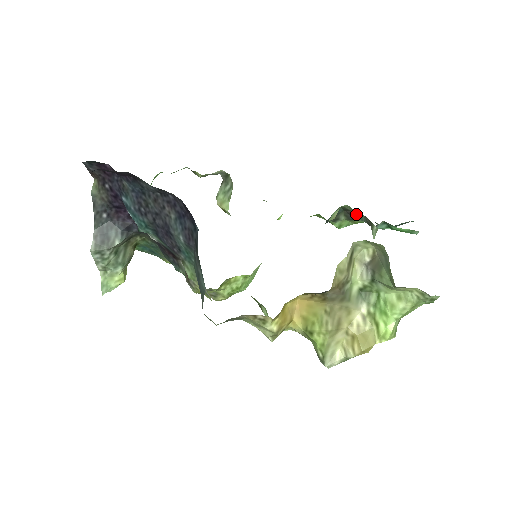
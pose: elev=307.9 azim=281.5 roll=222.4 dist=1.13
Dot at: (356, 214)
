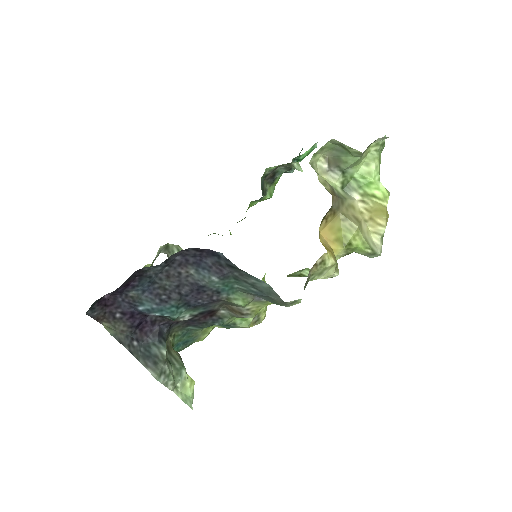
Dot at: (274, 173)
